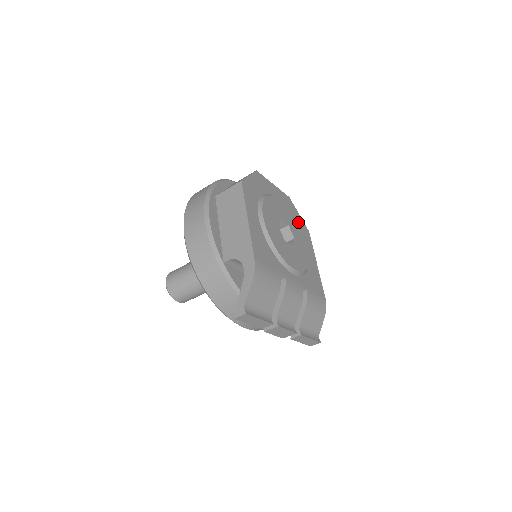
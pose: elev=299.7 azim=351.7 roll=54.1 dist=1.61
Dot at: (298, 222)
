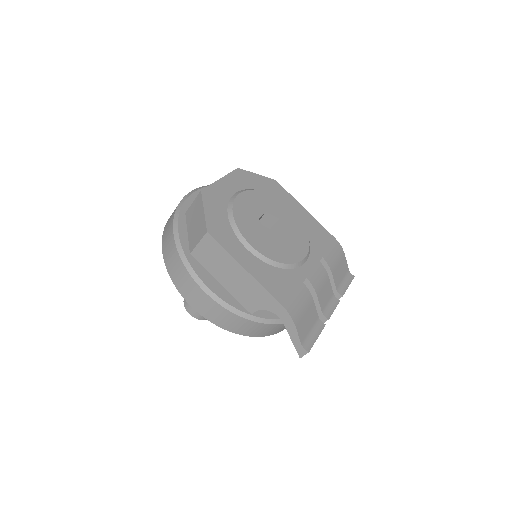
Dot at: (264, 187)
